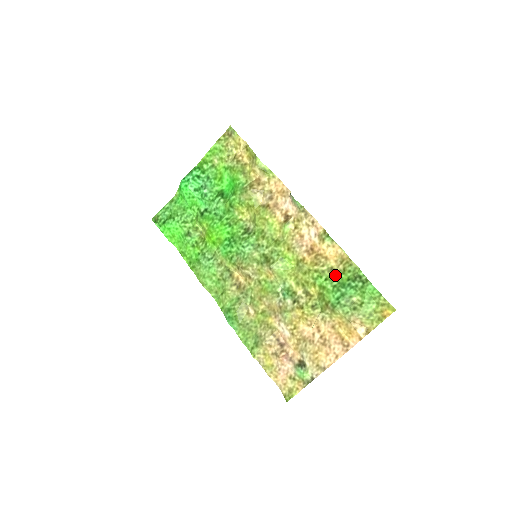
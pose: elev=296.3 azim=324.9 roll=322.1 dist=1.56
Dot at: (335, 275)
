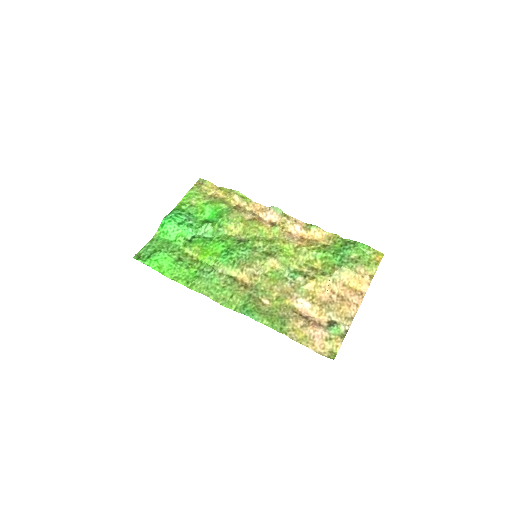
Dot at: (330, 247)
